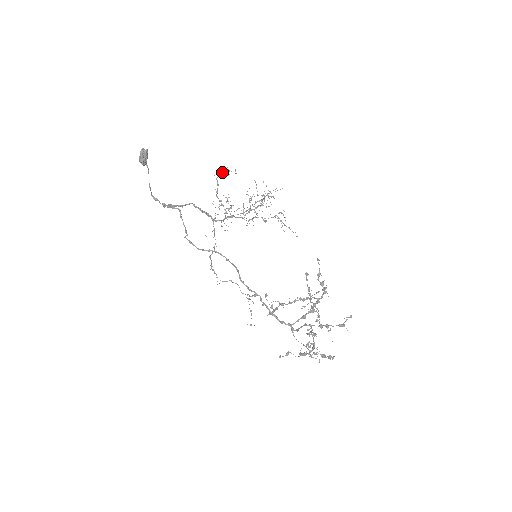
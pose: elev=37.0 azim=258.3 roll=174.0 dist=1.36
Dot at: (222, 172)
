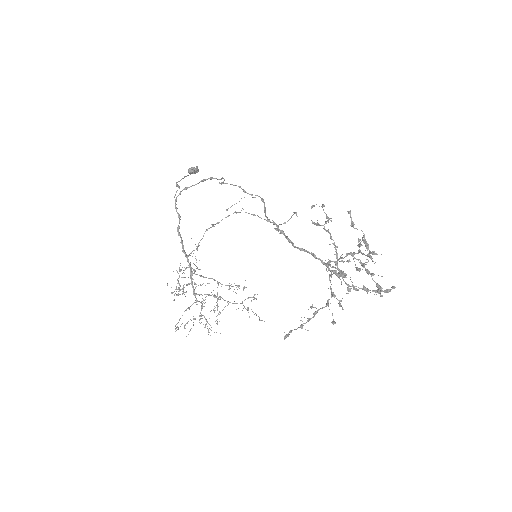
Dot at: (178, 280)
